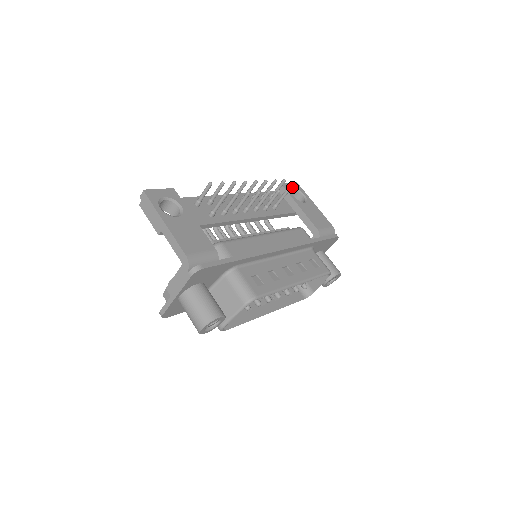
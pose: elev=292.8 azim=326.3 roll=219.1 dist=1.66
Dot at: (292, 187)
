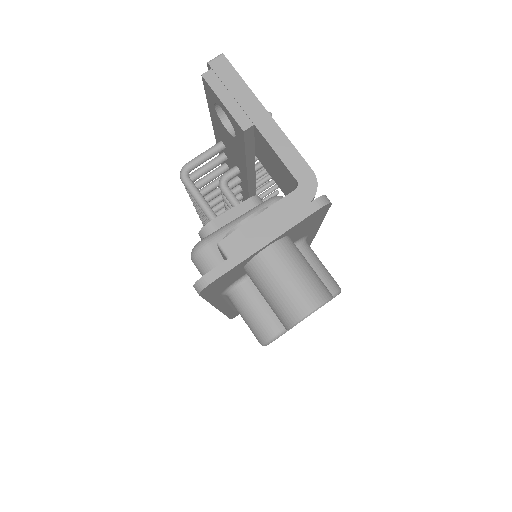
Dot at: occluded
